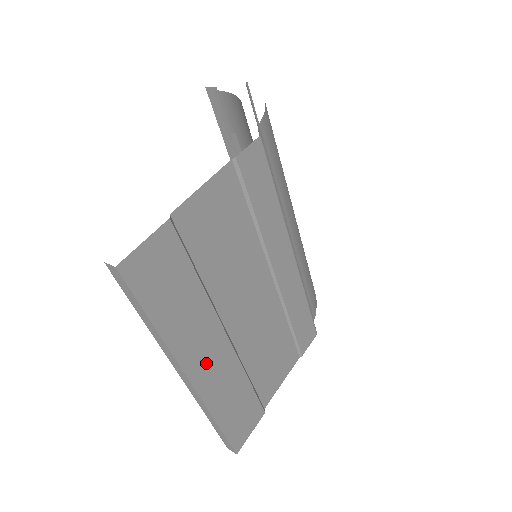
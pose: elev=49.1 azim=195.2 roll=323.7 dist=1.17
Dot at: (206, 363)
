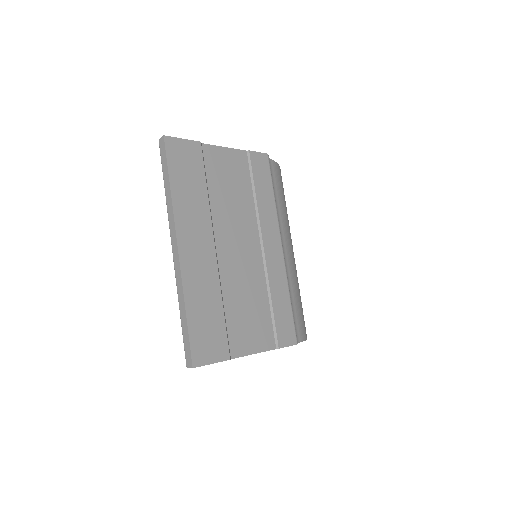
Dot at: (193, 248)
